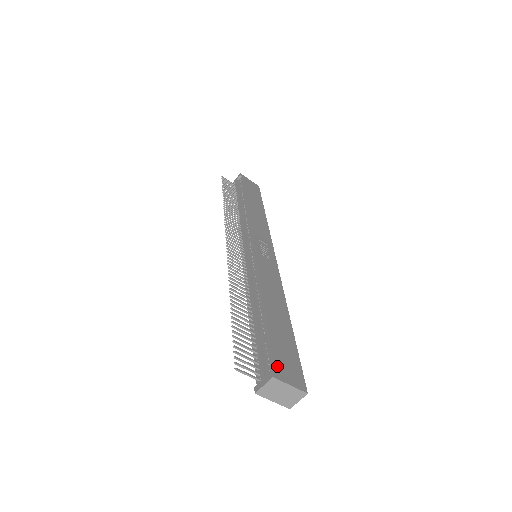
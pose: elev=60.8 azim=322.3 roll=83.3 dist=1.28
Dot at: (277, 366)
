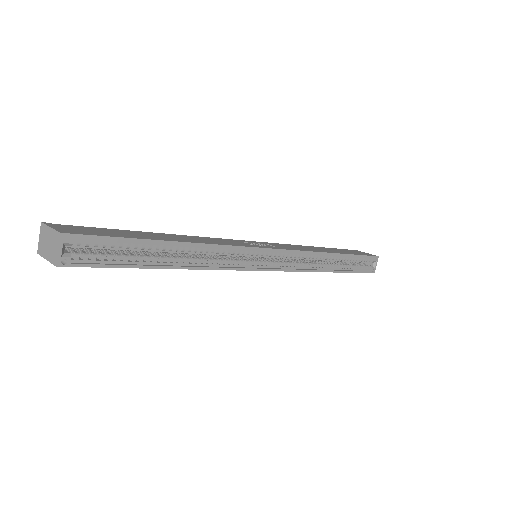
Dot at: (66, 226)
